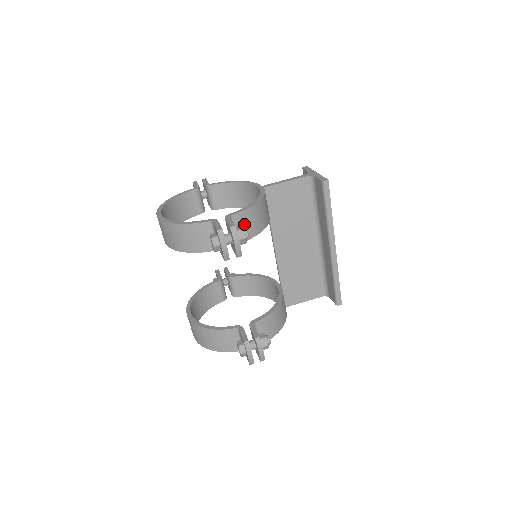
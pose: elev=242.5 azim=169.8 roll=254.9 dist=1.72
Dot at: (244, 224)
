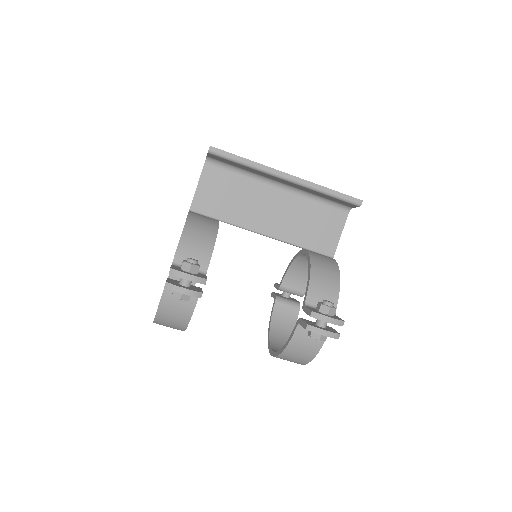
Dot at: (191, 255)
